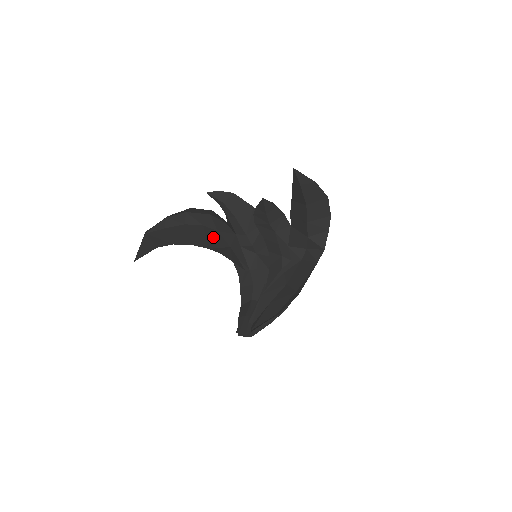
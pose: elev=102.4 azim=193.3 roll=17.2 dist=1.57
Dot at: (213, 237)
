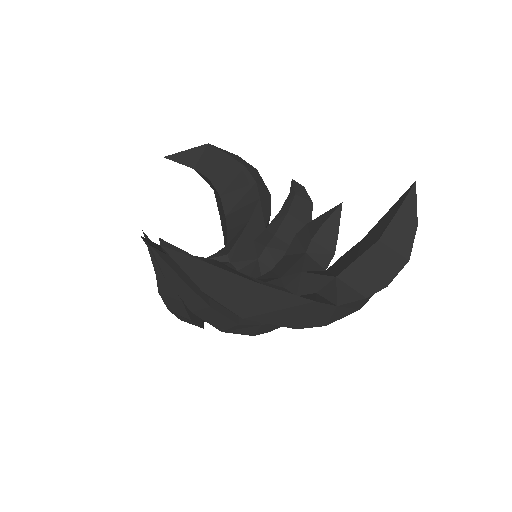
Dot at: (247, 204)
